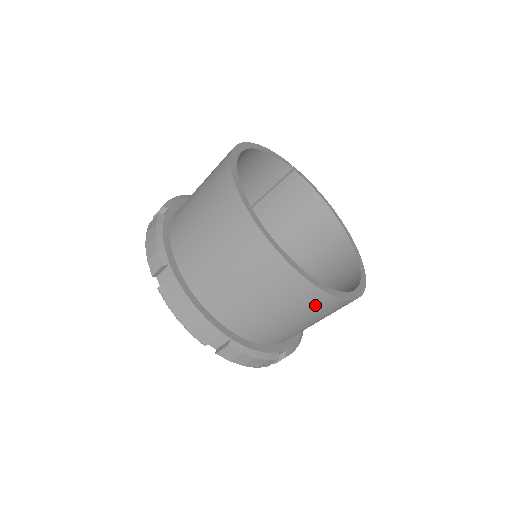
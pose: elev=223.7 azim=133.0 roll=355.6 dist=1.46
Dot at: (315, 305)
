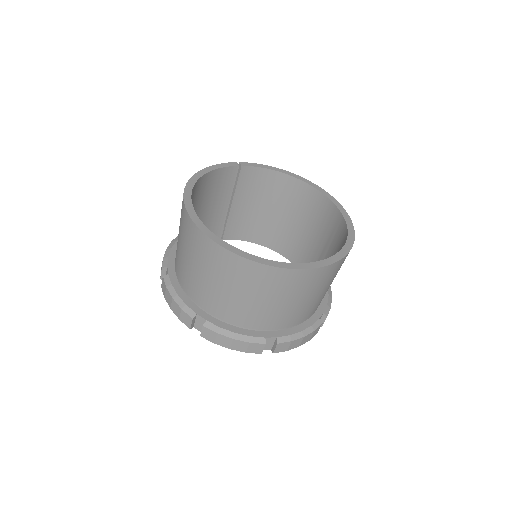
Dot at: (322, 278)
